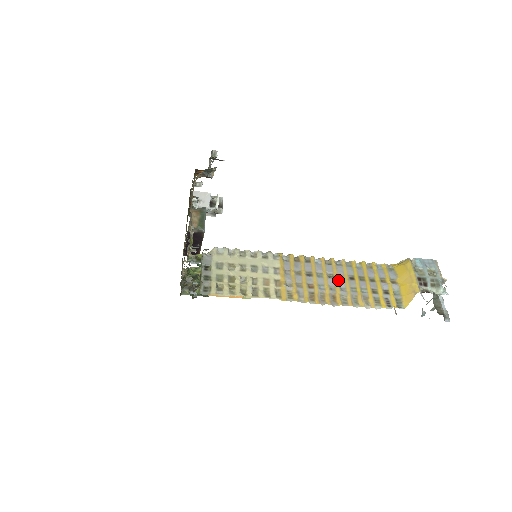
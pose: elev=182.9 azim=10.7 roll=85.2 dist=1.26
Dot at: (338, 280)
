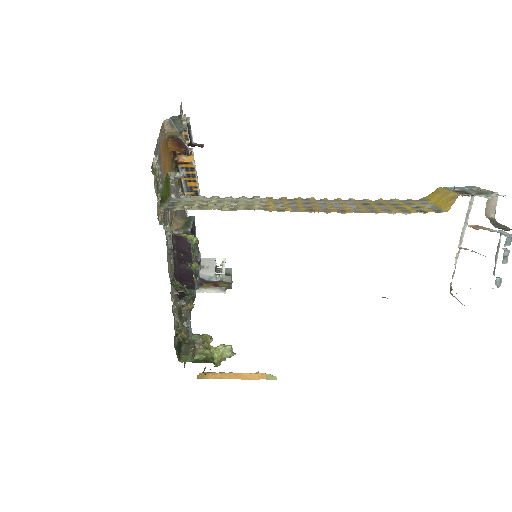
Dot at: (347, 204)
